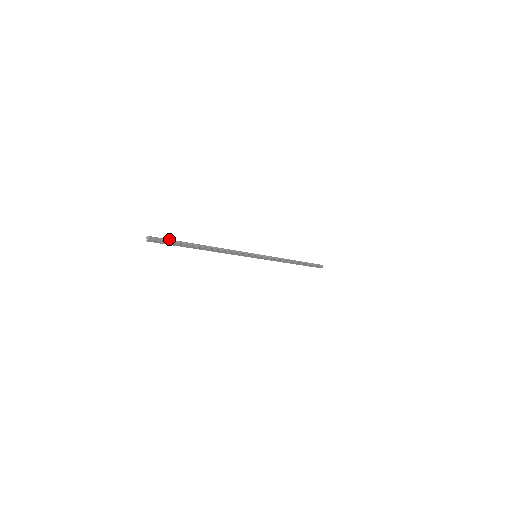
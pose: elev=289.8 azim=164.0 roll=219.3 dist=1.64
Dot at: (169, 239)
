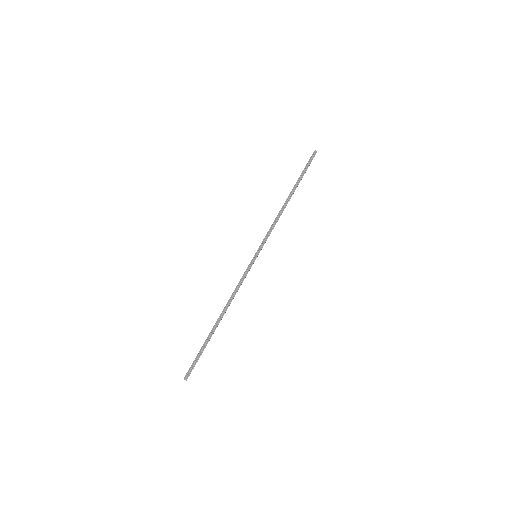
Dot at: (195, 358)
